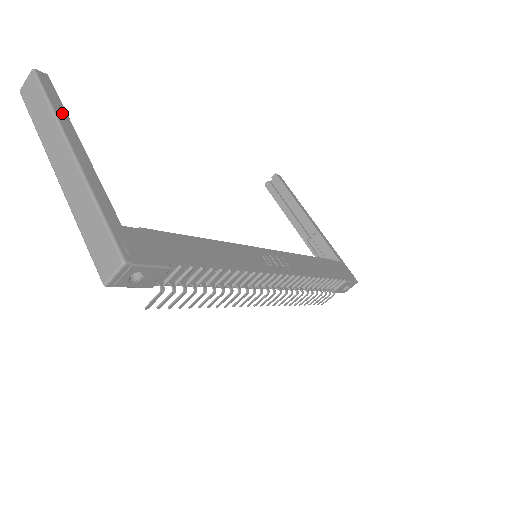
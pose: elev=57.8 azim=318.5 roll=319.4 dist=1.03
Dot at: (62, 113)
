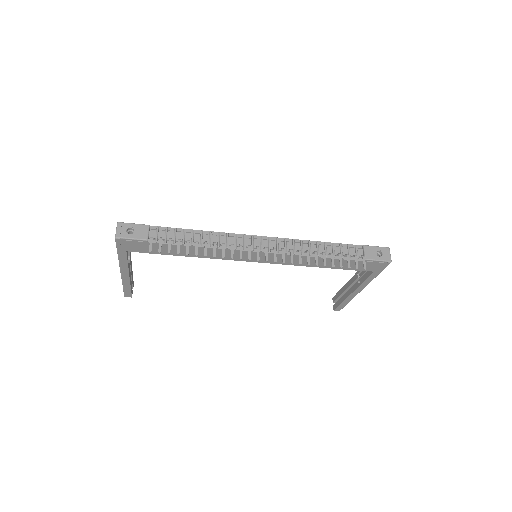
Dot at: occluded
